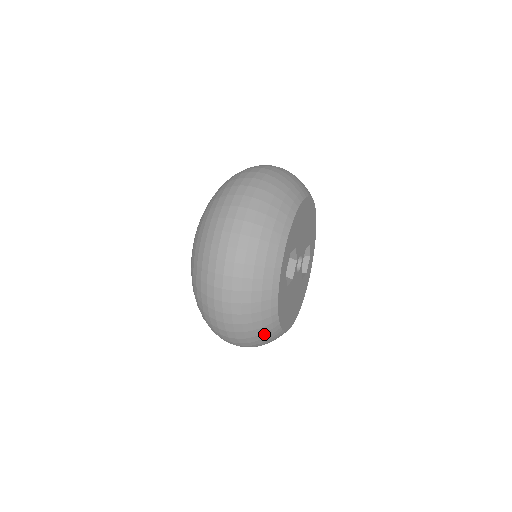
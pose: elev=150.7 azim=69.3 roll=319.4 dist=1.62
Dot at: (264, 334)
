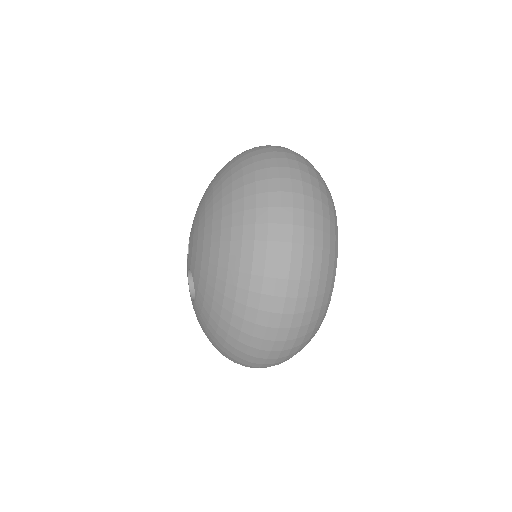
Dot at: (328, 211)
